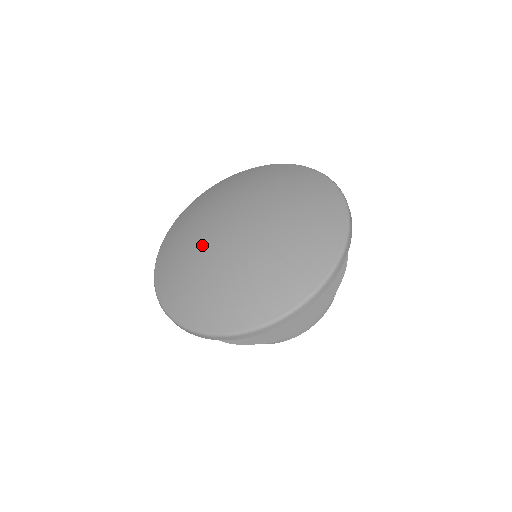
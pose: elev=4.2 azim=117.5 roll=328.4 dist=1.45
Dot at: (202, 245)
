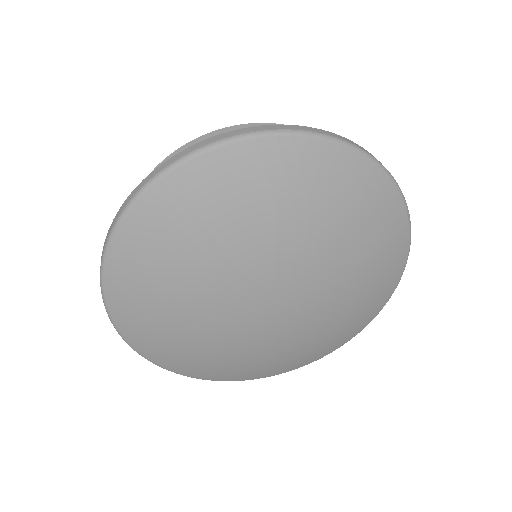
Dot at: (222, 329)
